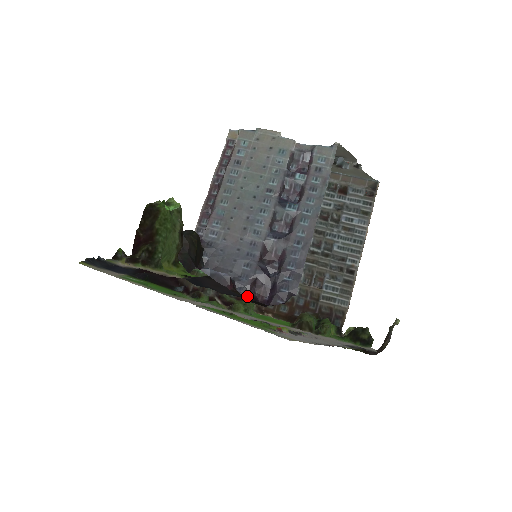
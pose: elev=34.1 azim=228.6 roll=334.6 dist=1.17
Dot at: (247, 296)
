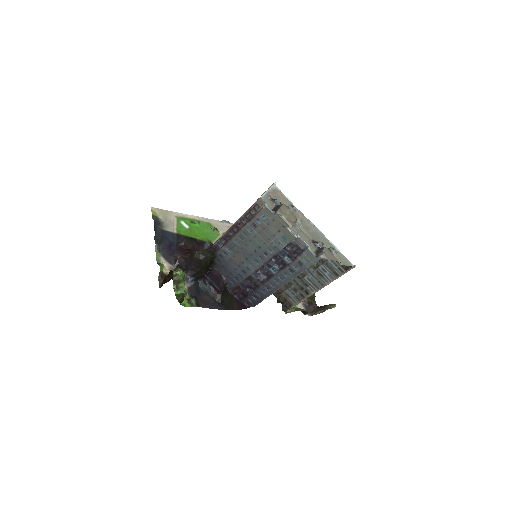
Dot at: (231, 291)
